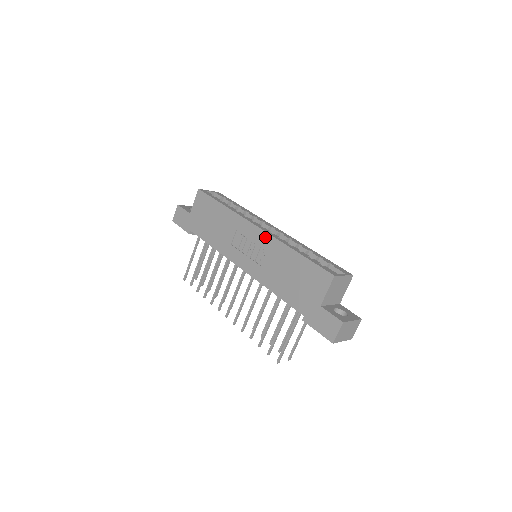
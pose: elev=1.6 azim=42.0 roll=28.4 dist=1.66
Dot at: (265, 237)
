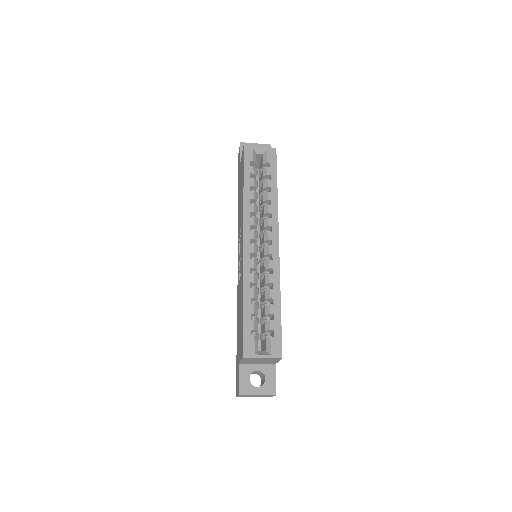
Dot at: (242, 259)
